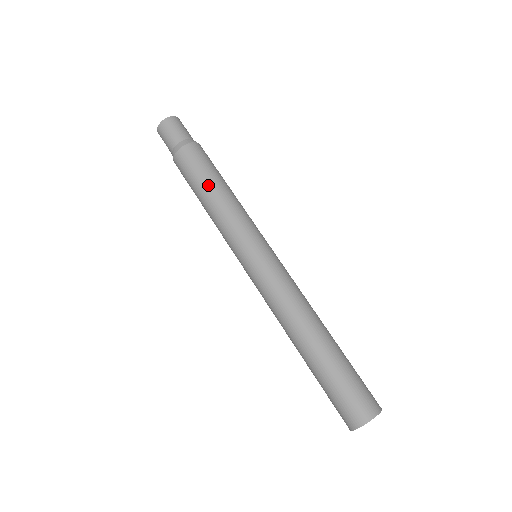
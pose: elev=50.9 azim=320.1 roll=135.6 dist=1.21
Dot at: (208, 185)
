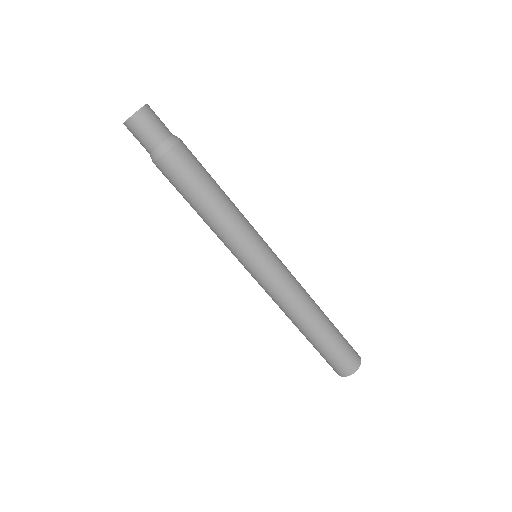
Dot at: (207, 195)
